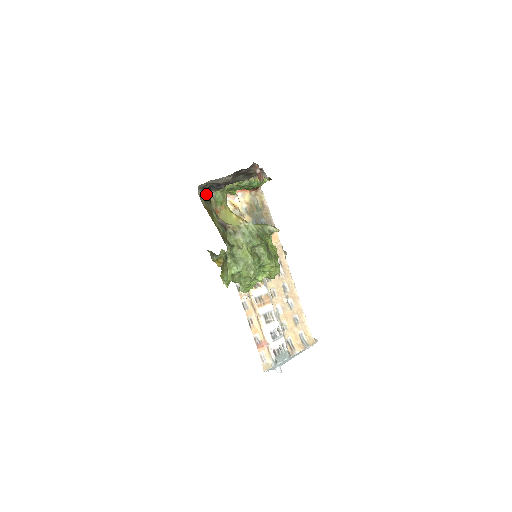
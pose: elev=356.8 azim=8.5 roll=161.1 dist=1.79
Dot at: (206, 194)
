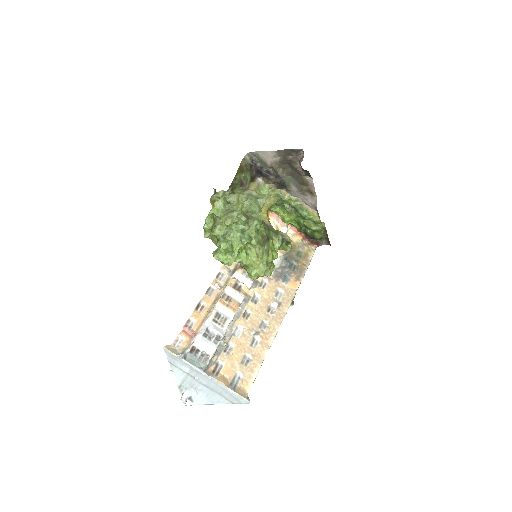
Dot at: (254, 172)
